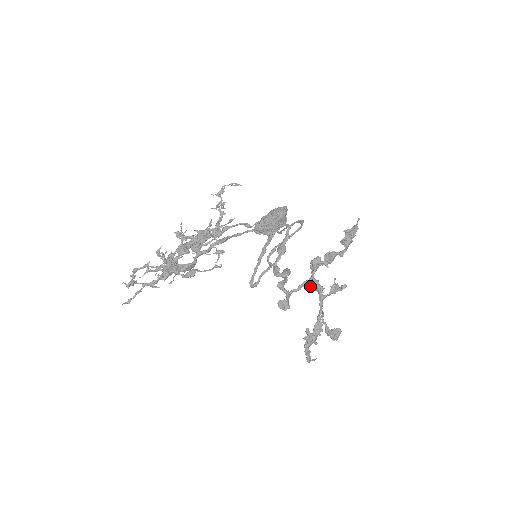
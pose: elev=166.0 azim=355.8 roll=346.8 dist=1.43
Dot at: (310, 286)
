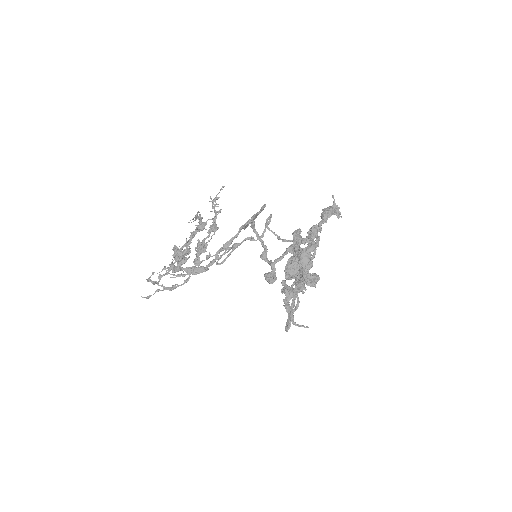
Dot at: (290, 250)
